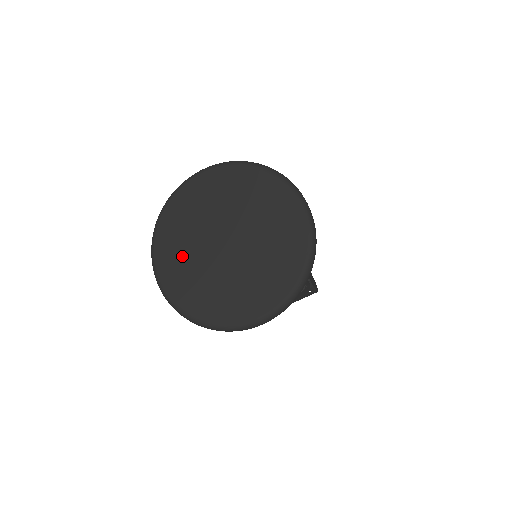
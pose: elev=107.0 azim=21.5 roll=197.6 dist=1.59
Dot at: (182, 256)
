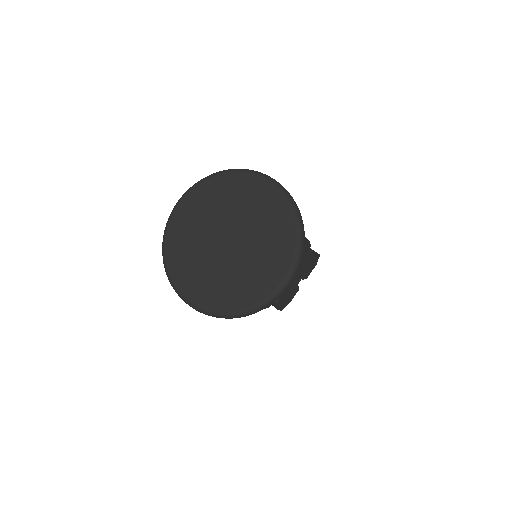
Dot at: (200, 212)
